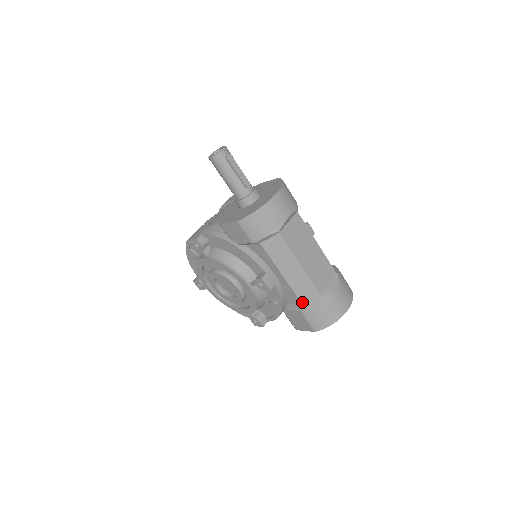
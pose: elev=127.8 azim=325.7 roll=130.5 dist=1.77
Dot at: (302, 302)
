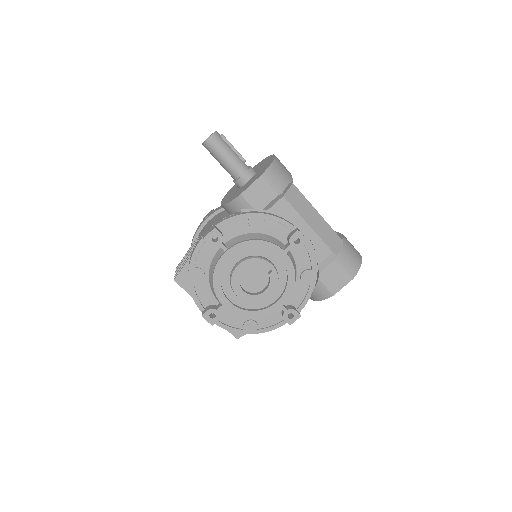
Dot at: (332, 250)
